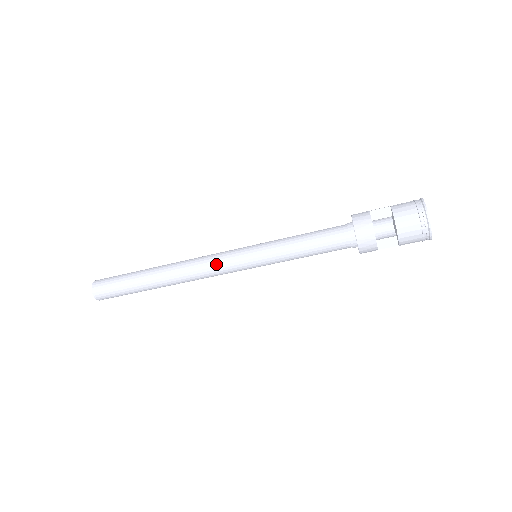
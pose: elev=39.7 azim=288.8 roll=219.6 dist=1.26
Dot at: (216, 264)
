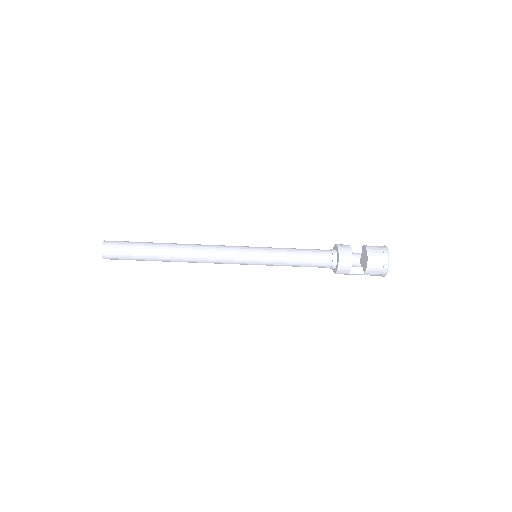
Dot at: (225, 250)
